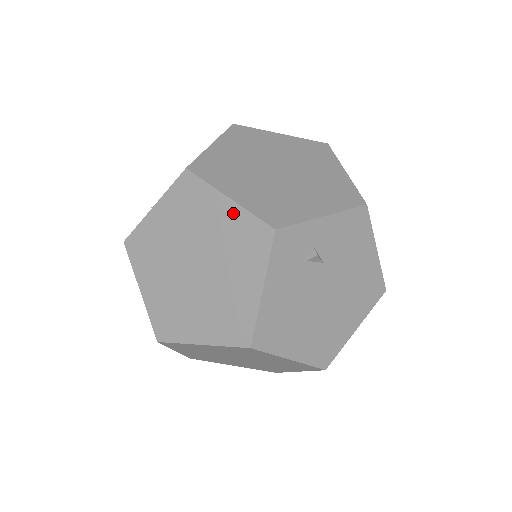
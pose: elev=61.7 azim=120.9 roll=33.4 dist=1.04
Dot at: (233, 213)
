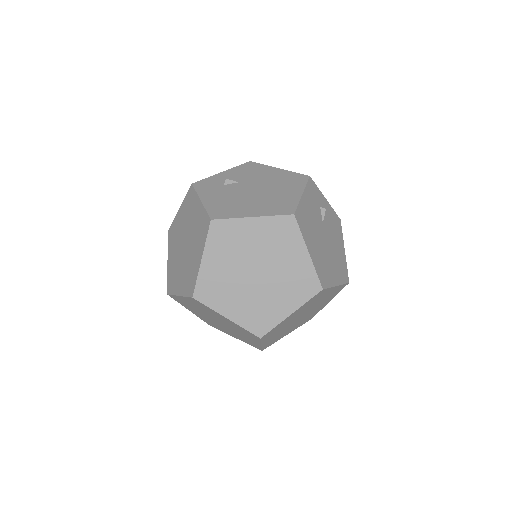
Dot at: (182, 208)
